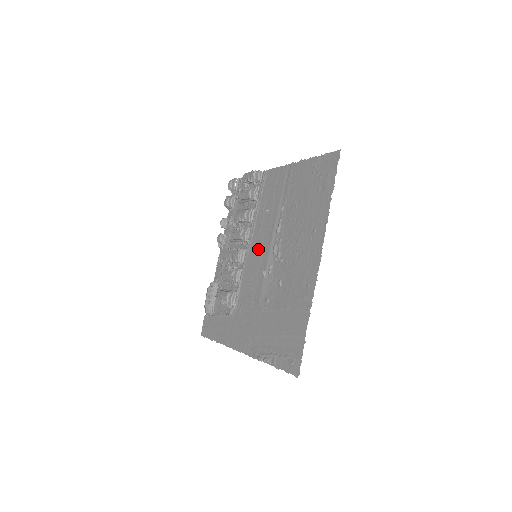
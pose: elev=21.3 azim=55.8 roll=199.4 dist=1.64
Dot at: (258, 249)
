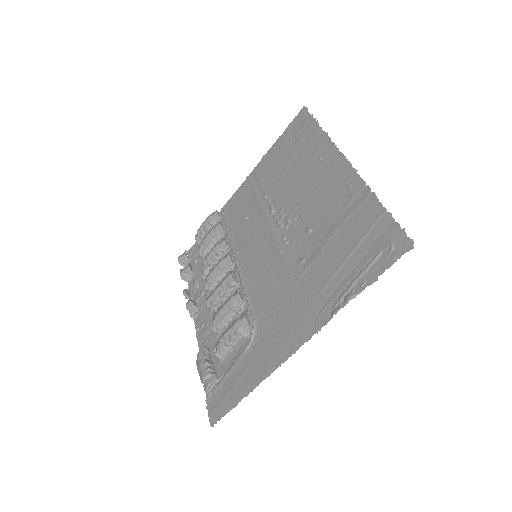
Dot at: (255, 249)
